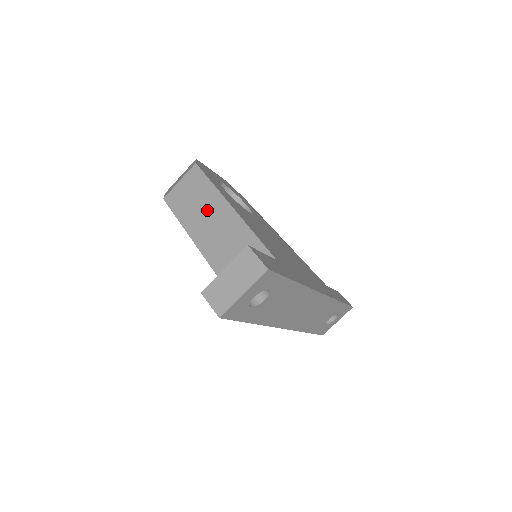
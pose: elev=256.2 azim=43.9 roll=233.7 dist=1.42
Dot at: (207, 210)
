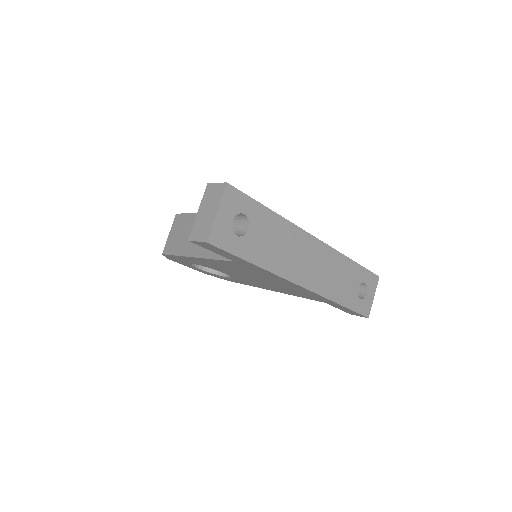
Dot at: occluded
